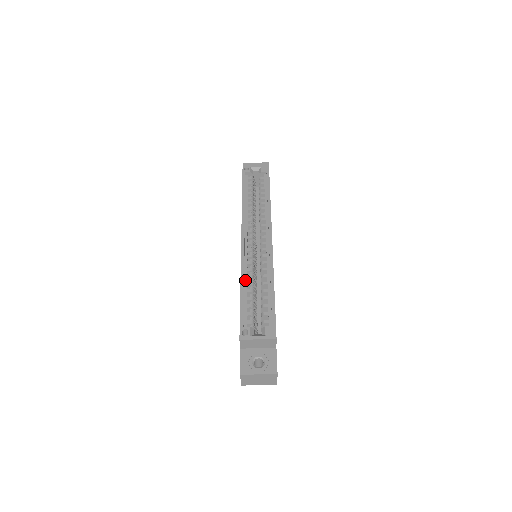
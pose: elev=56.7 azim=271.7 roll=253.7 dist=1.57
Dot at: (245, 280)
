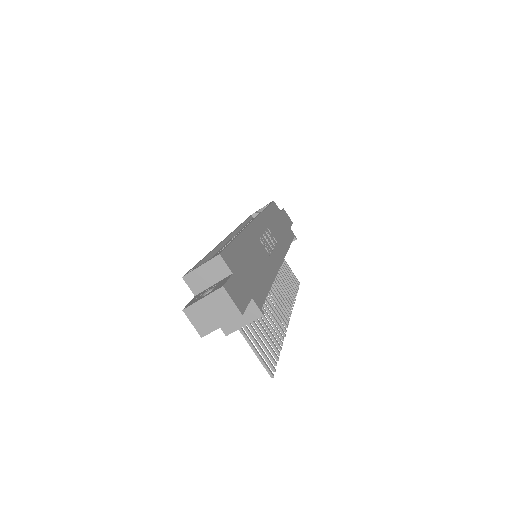
Dot at: (216, 253)
